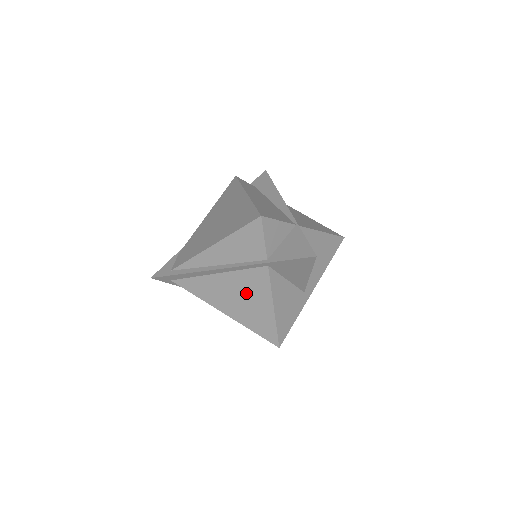
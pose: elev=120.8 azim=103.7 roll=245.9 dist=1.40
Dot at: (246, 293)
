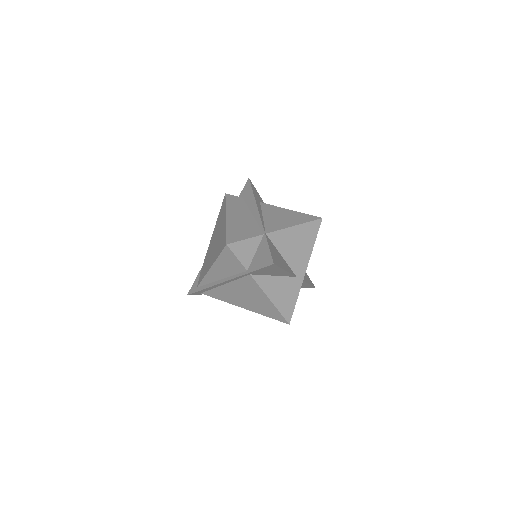
Dot at: (248, 294)
